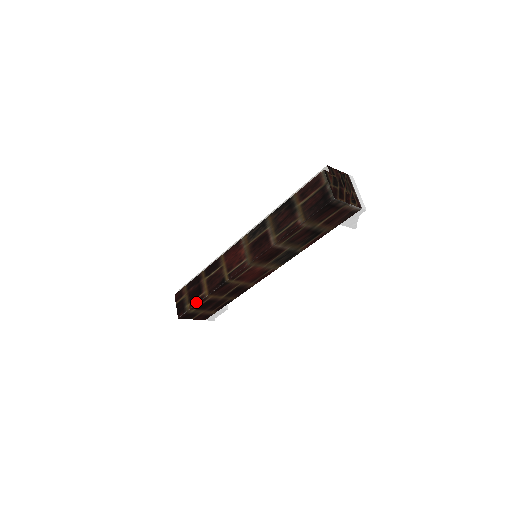
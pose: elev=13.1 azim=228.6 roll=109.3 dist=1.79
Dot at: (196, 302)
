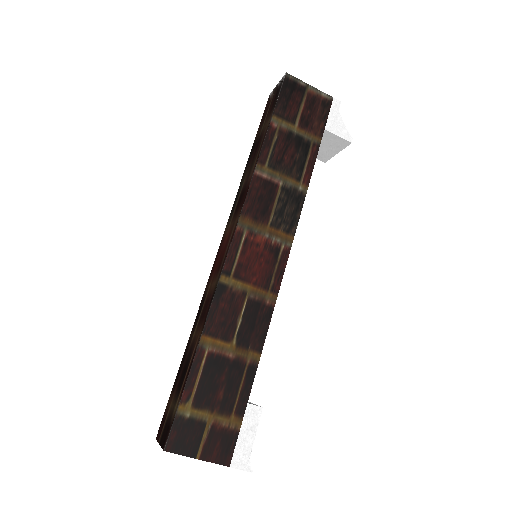
Dot at: (187, 375)
